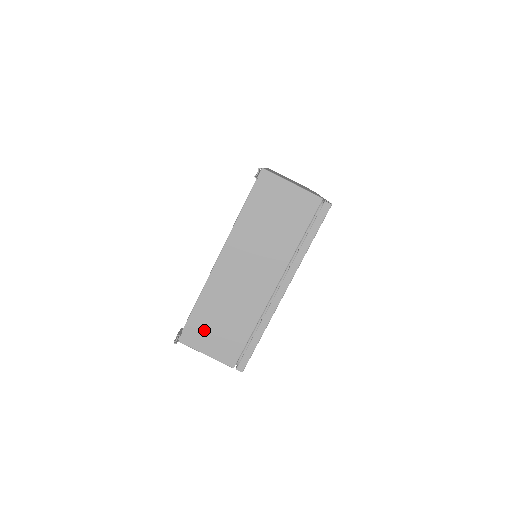
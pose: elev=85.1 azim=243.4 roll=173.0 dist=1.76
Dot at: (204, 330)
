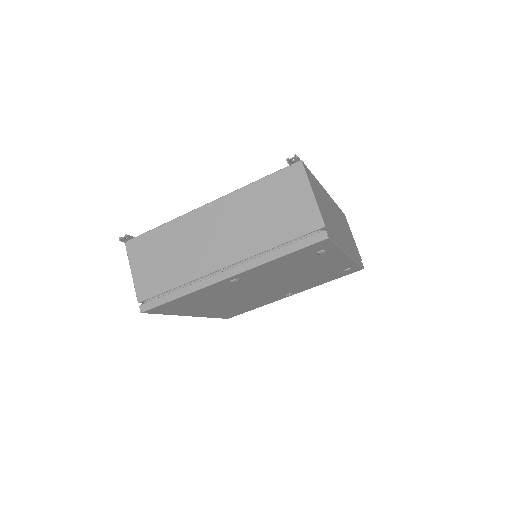
Dot at: (148, 251)
